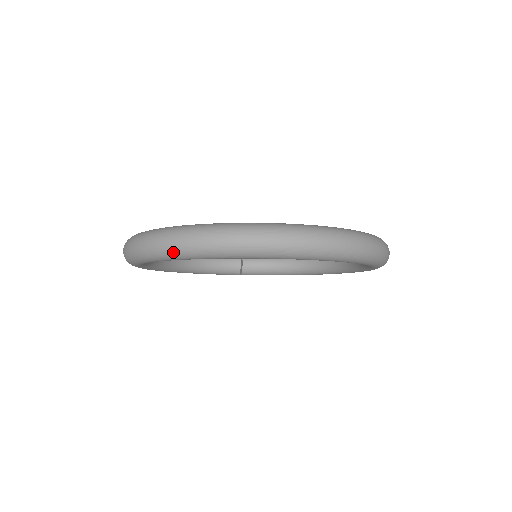
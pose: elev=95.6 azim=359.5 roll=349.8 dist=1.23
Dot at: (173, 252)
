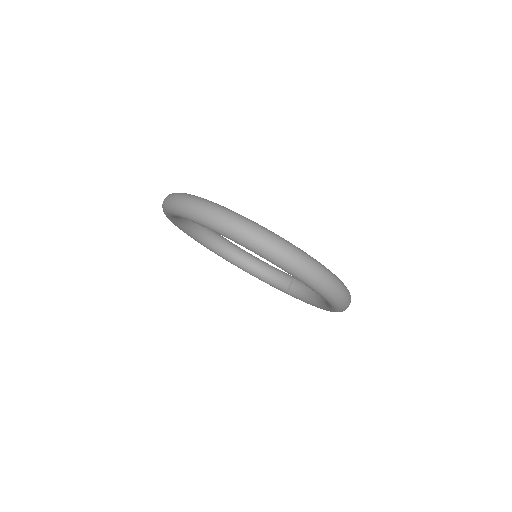
Dot at: occluded
